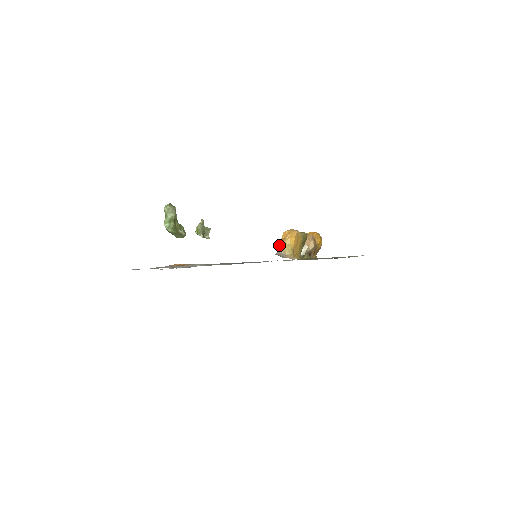
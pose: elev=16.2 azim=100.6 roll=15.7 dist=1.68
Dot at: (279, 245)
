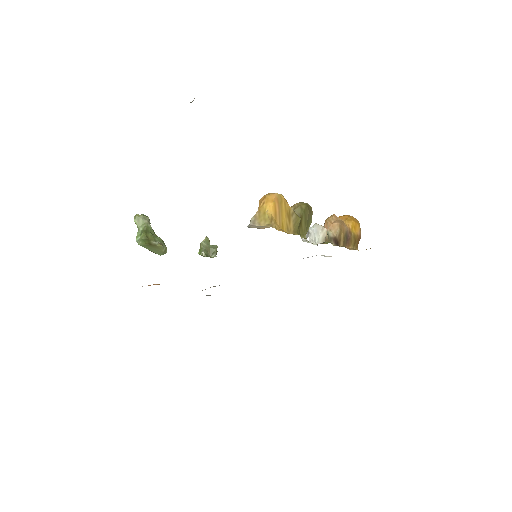
Dot at: (252, 217)
